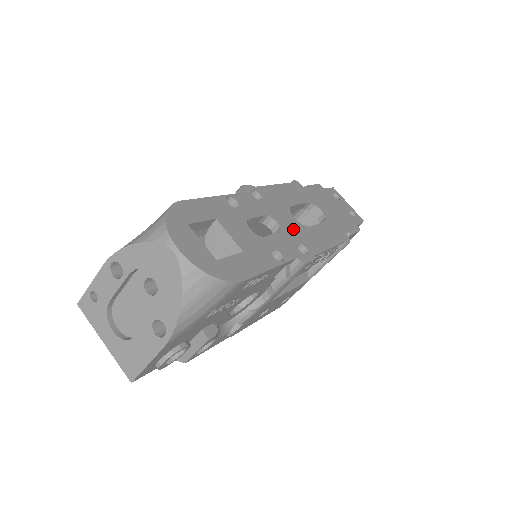
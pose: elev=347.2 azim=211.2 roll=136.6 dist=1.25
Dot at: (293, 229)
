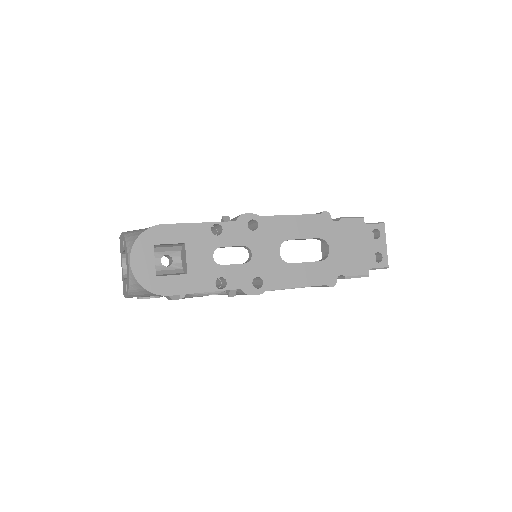
Dot at: (265, 263)
